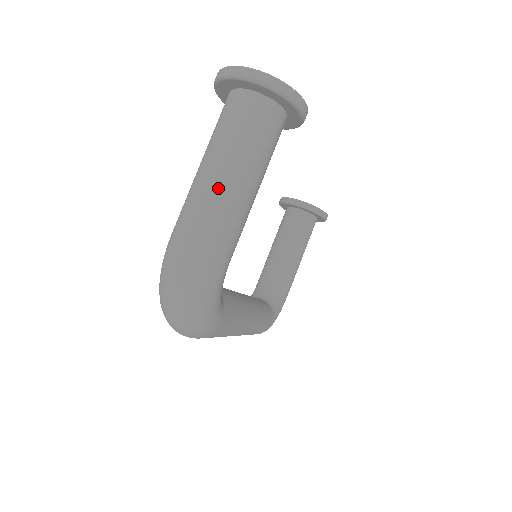
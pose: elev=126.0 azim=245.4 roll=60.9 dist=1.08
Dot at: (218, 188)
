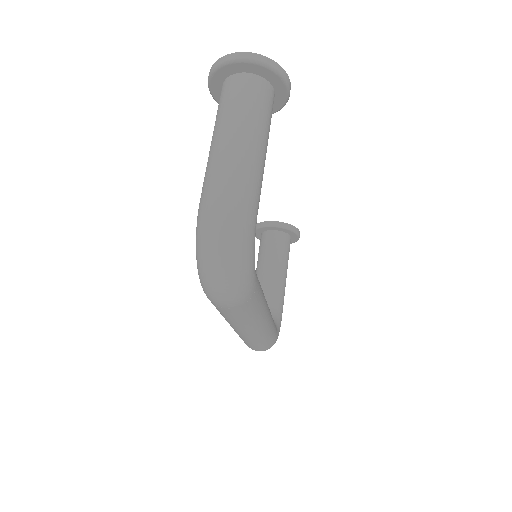
Dot at: (237, 148)
